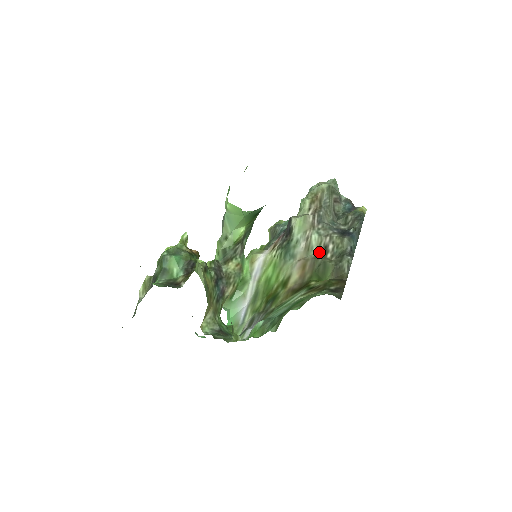
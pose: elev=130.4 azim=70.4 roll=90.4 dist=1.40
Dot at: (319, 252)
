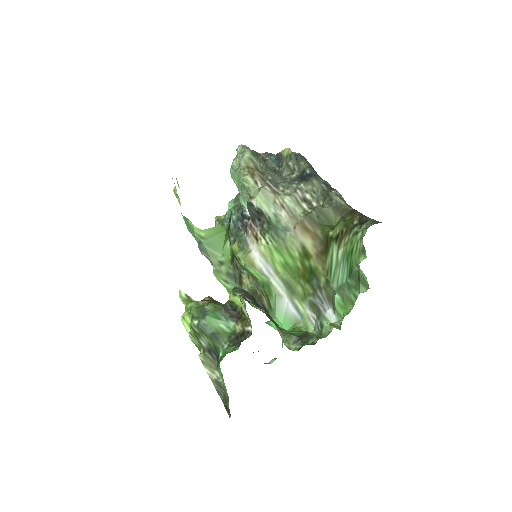
Dot at: (303, 208)
